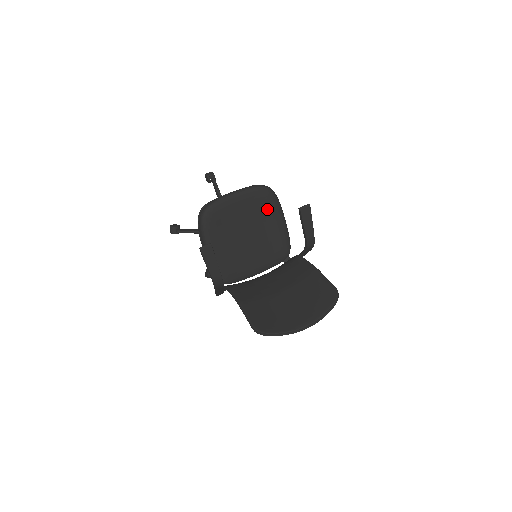
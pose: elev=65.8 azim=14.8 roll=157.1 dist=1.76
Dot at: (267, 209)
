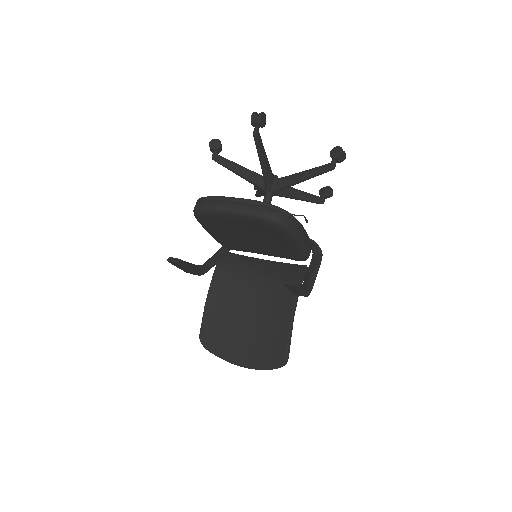
Dot at: (275, 233)
